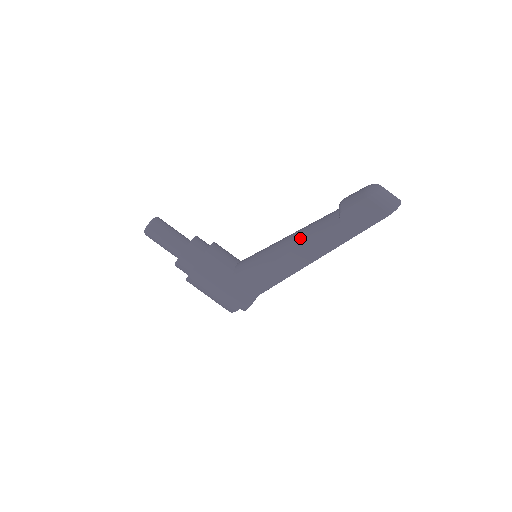
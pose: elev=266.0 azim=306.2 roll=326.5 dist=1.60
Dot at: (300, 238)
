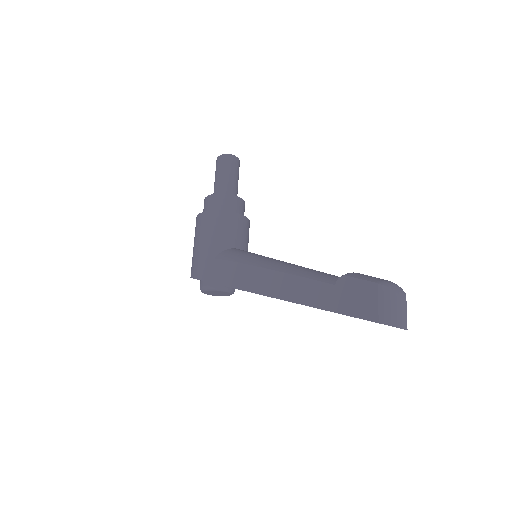
Dot at: (294, 268)
